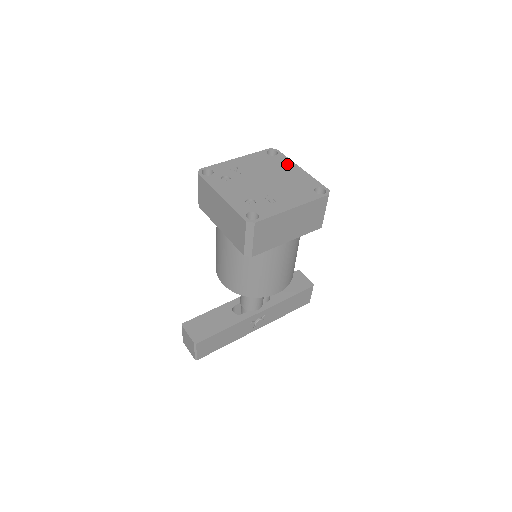
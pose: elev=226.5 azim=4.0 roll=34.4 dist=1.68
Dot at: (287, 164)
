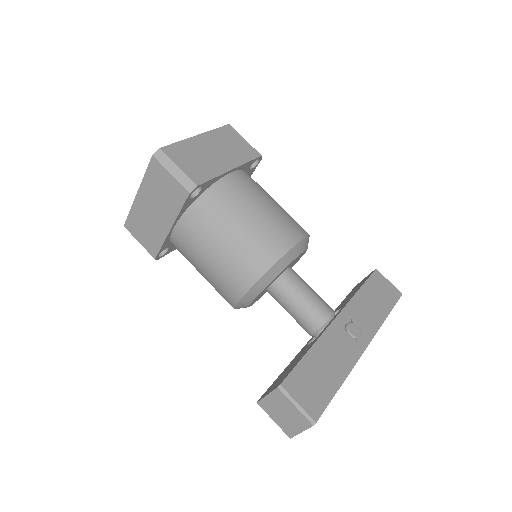
Dot at: occluded
